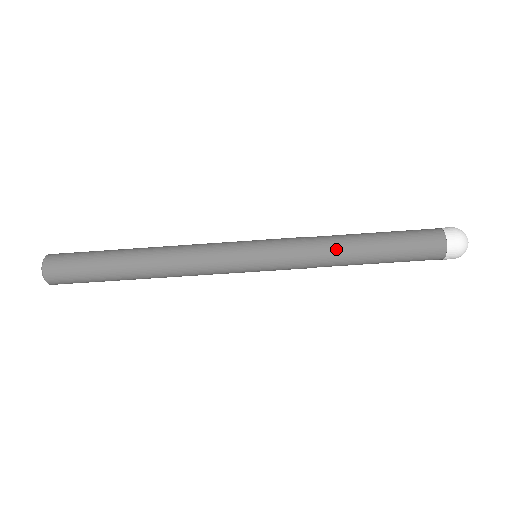
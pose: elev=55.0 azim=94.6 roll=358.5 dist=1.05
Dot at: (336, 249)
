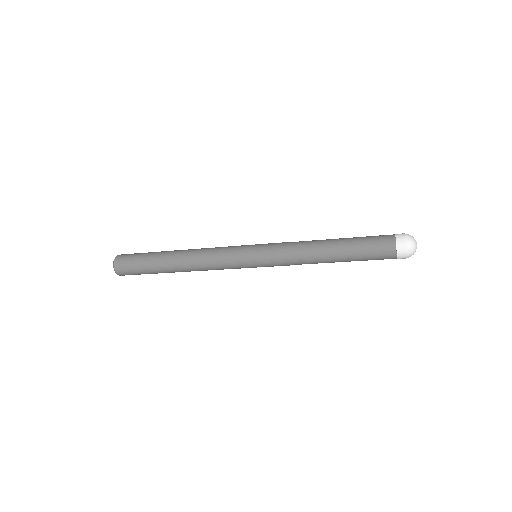
Dot at: (311, 252)
